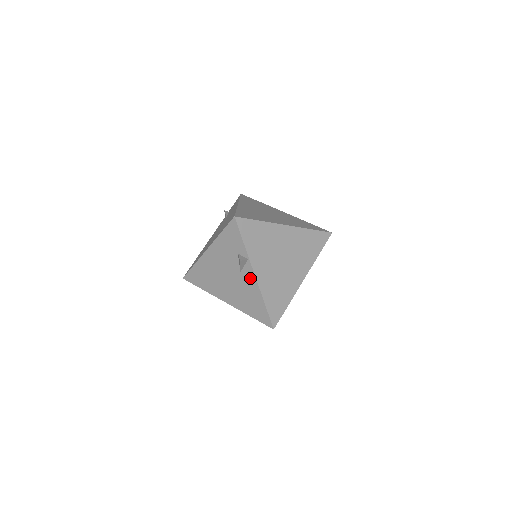
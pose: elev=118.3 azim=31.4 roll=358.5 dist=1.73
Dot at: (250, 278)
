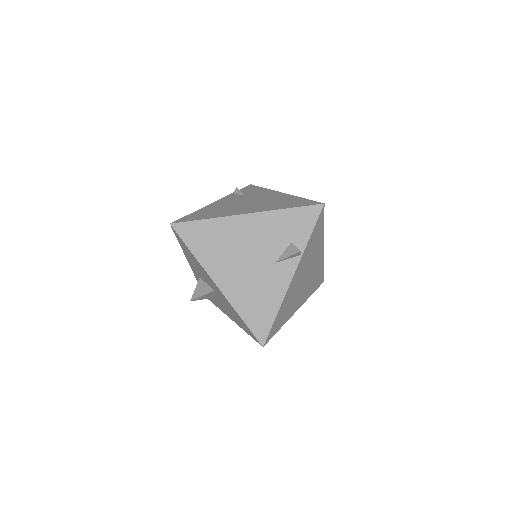
Dot at: (284, 276)
